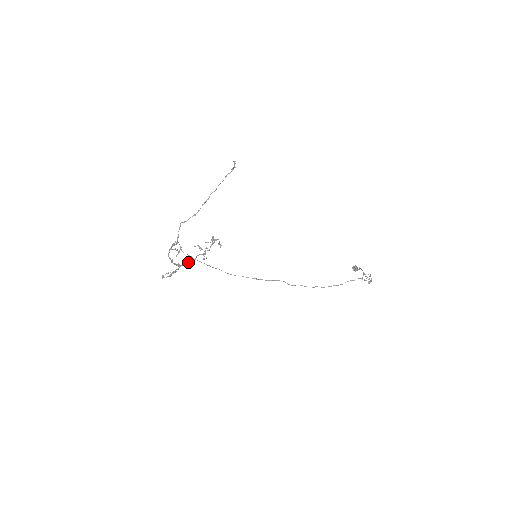
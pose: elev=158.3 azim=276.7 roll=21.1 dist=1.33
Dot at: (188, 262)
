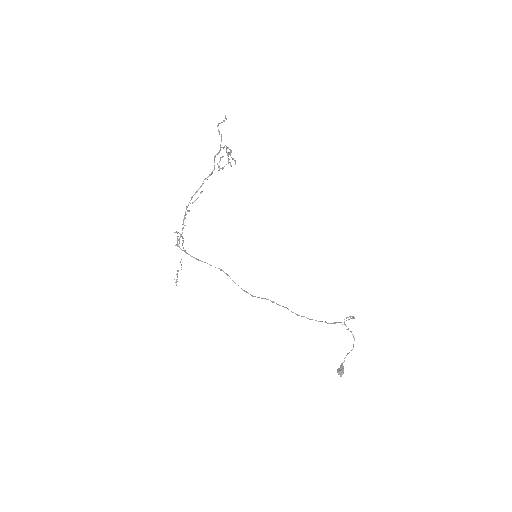
Dot at: (224, 146)
